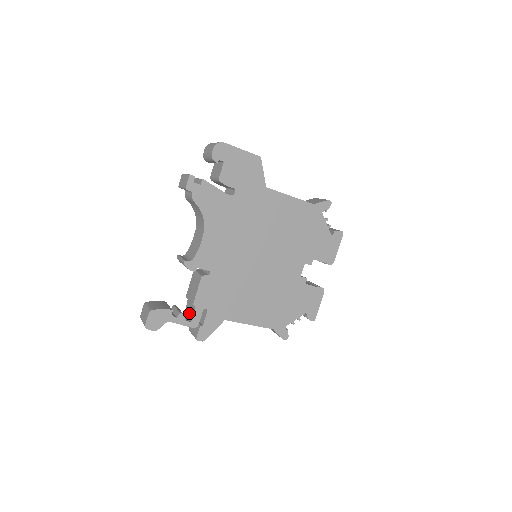
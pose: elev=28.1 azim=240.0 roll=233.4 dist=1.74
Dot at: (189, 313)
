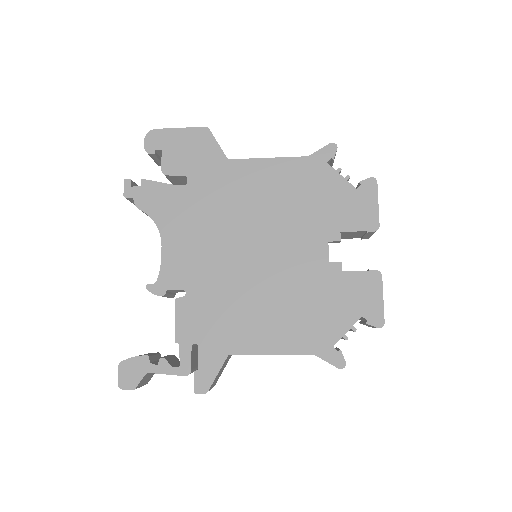
Dot at: occluded
